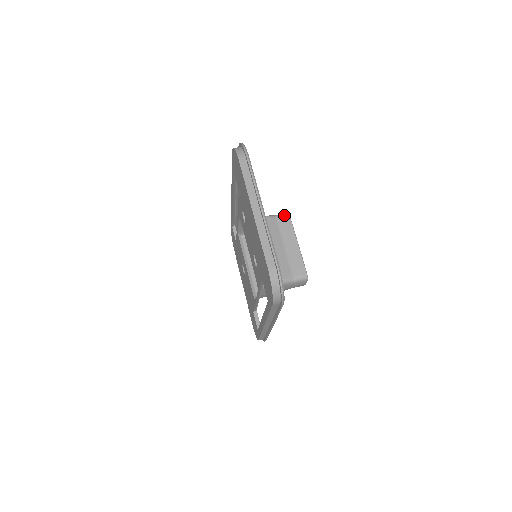
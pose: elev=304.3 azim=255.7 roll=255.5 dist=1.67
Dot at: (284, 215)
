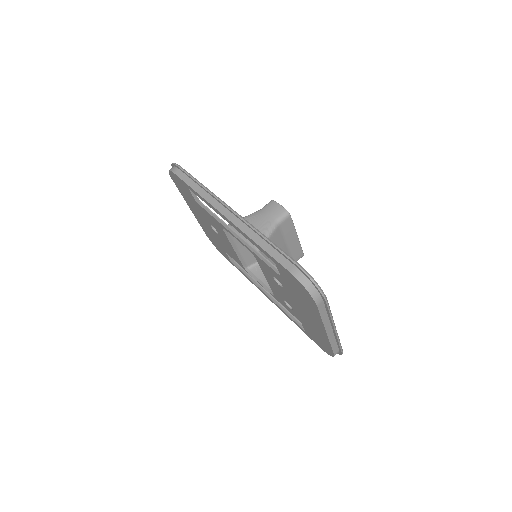
Dot at: (286, 218)
